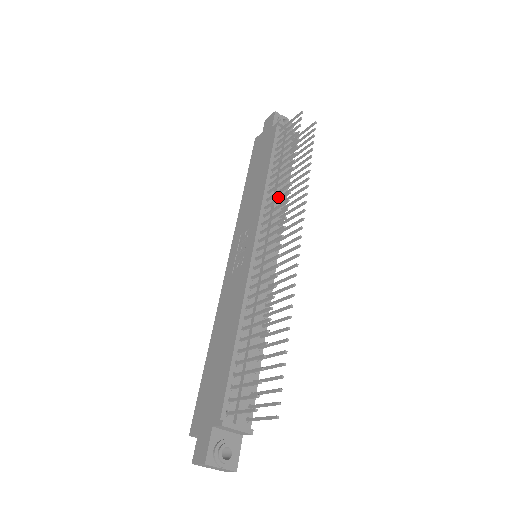
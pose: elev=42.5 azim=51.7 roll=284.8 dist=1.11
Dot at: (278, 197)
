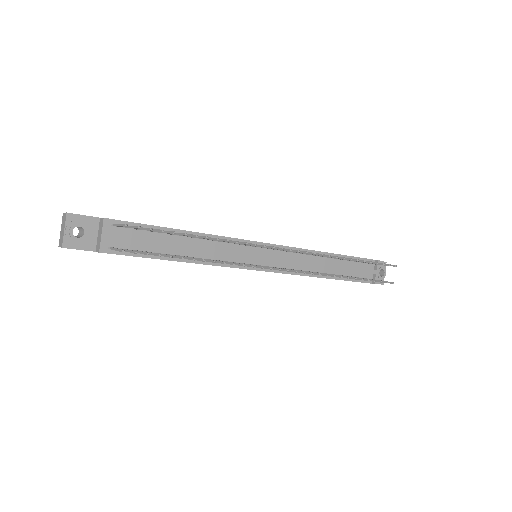
Dot at: (314, 264)
